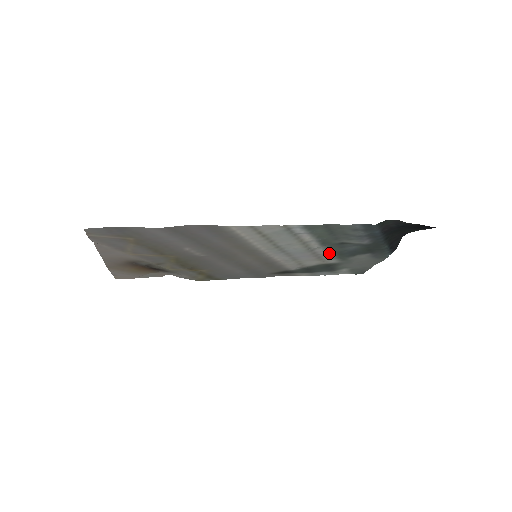
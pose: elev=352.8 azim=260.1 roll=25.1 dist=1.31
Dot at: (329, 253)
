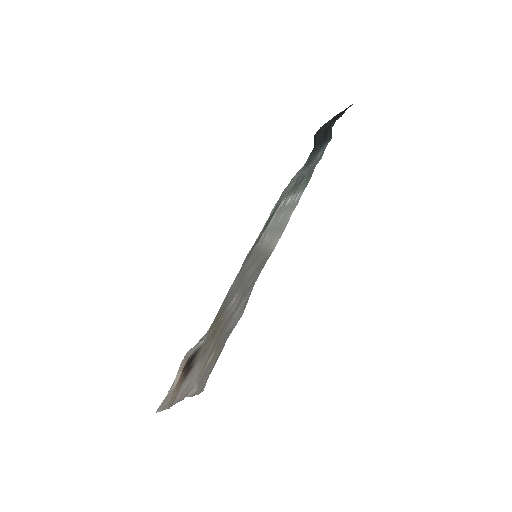
Dot at: (286, 198)
